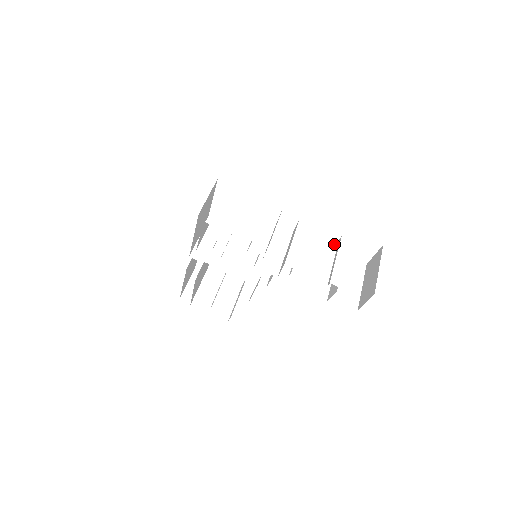
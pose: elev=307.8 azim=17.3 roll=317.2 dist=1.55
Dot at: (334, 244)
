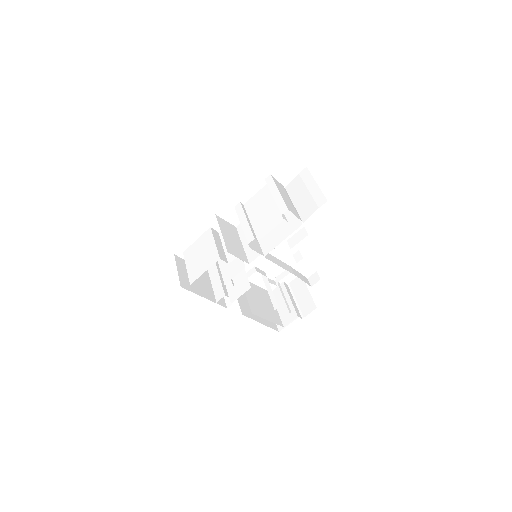
Dot at: (268, 189)
